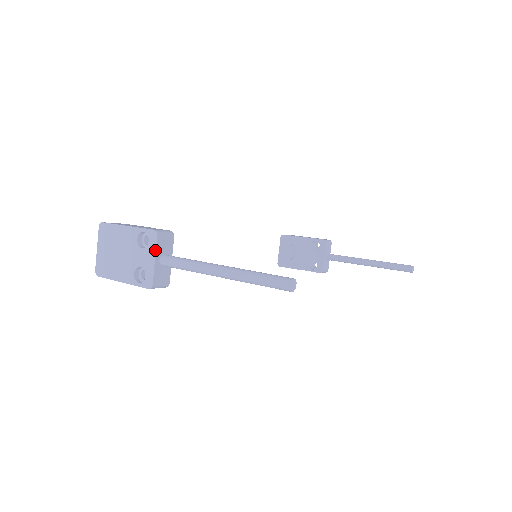
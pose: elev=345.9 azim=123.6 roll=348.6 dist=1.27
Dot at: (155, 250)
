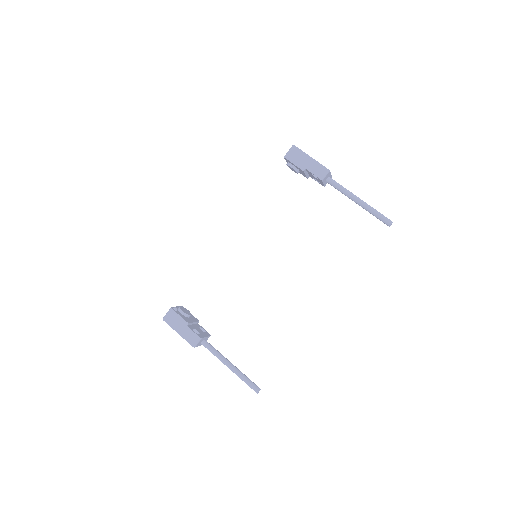
Dot at: (197, 346)
